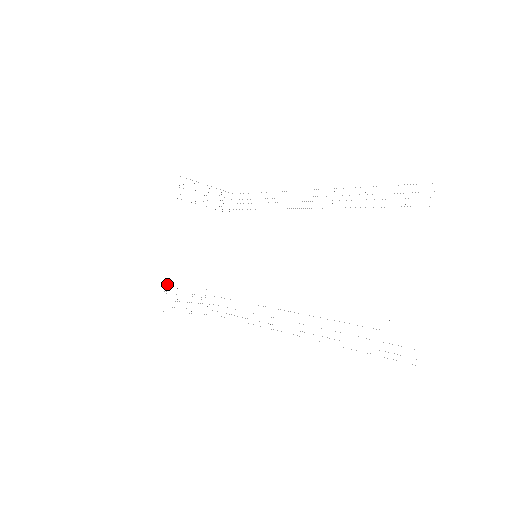
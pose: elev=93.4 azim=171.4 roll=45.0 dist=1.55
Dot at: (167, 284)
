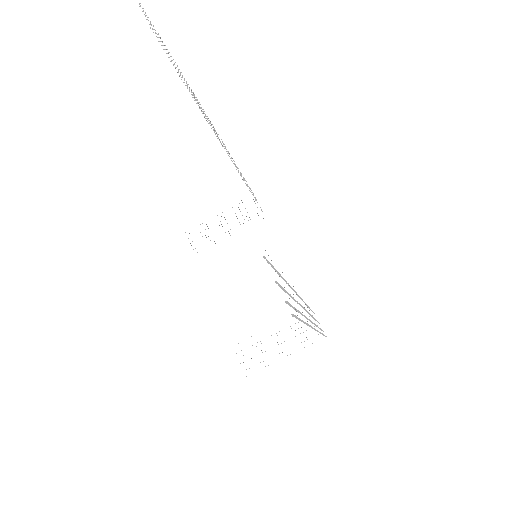
Dot at: occluded
